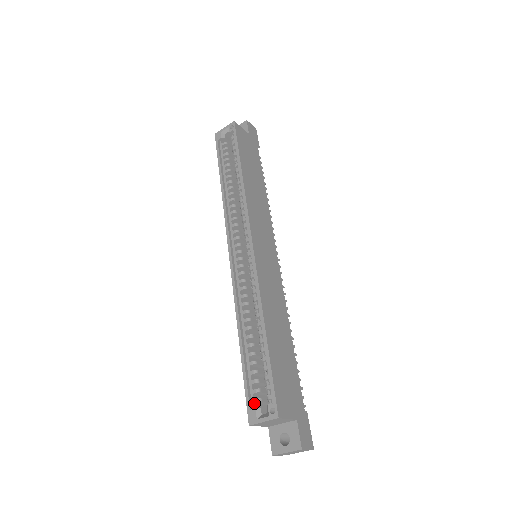
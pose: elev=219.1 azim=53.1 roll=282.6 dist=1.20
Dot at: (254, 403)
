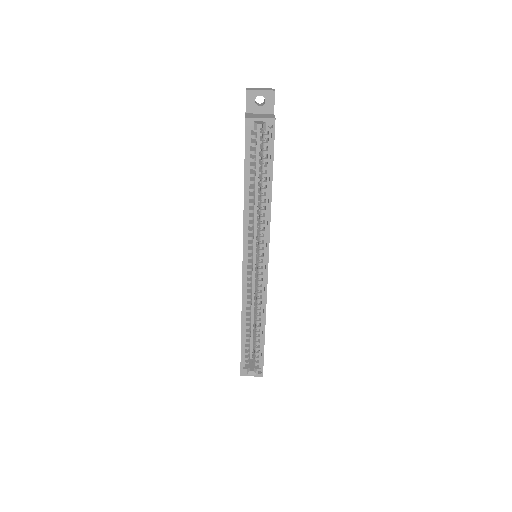
Dot at: (245, 364)
